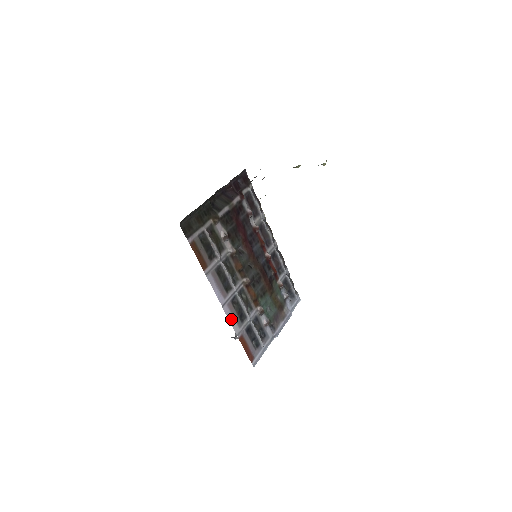
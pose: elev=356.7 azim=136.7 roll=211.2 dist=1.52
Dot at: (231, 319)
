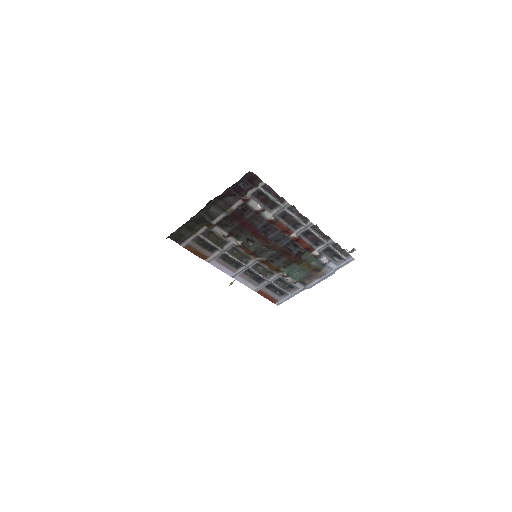
Dot at: (245, 283)
